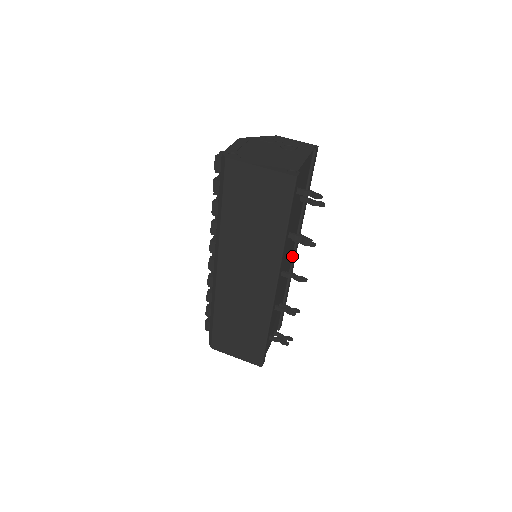
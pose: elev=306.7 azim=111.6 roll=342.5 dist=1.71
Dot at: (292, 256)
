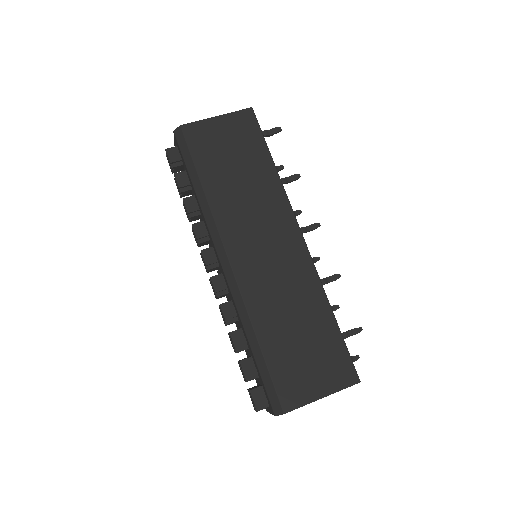
Dot at: occluded
